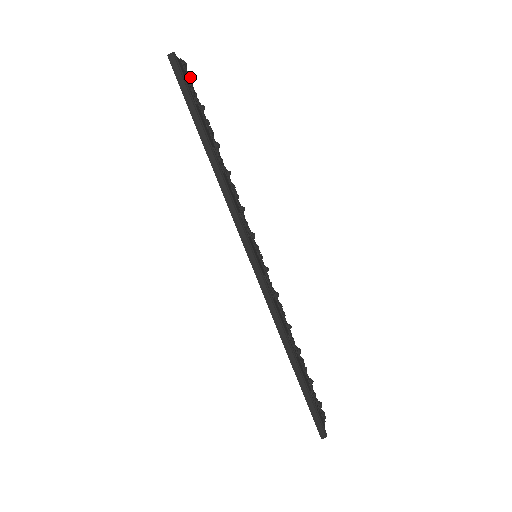
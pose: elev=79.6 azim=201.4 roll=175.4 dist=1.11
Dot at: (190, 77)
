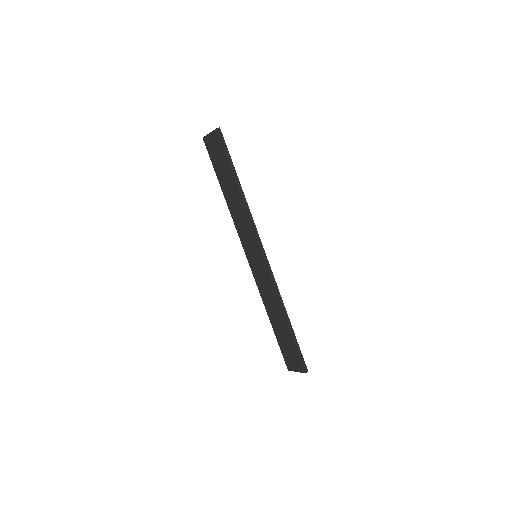
Dot at: occluded
